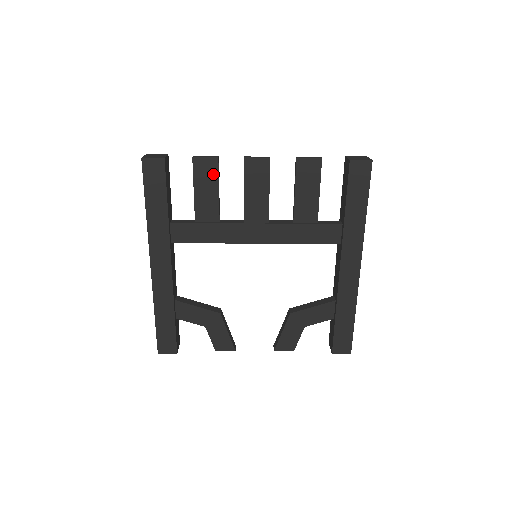
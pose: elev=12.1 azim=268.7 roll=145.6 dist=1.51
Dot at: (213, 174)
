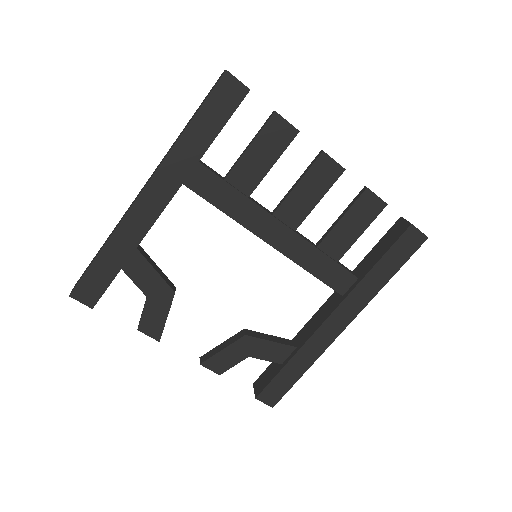
Dot at: (281, 144)
